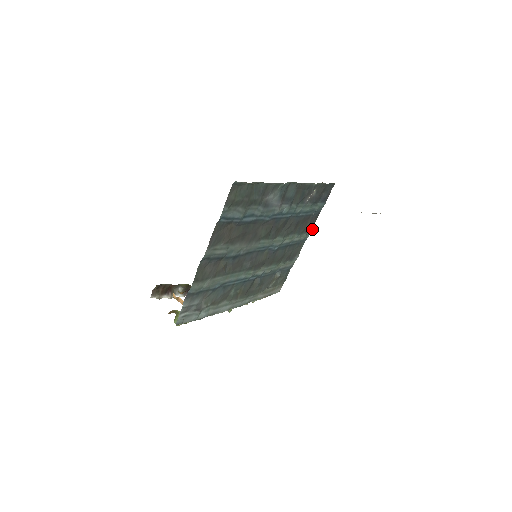
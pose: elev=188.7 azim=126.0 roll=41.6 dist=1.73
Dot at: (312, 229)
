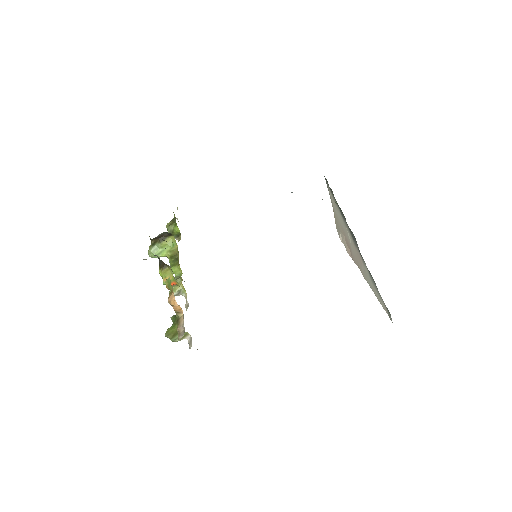
Dot at: occluded
